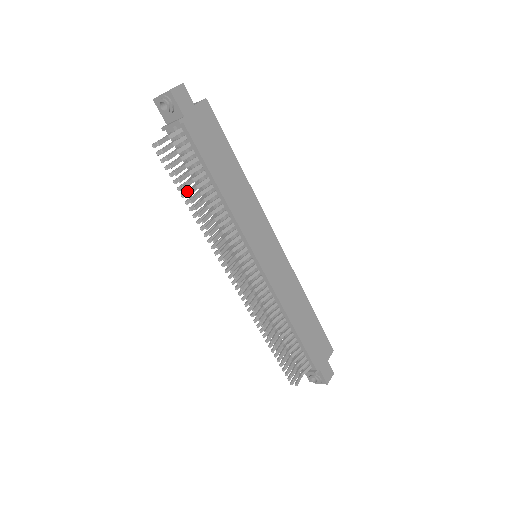
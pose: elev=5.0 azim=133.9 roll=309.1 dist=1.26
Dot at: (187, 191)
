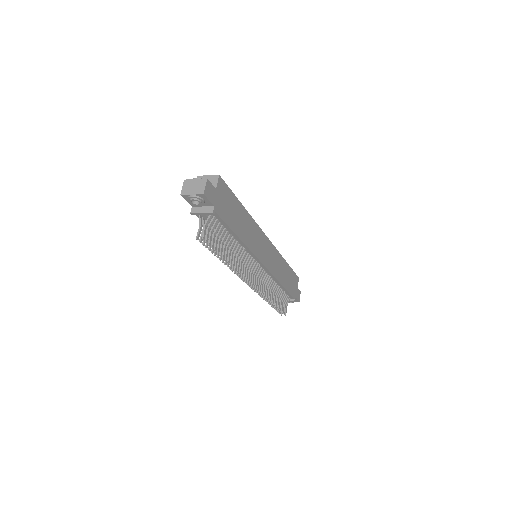
Dot at: occluded
